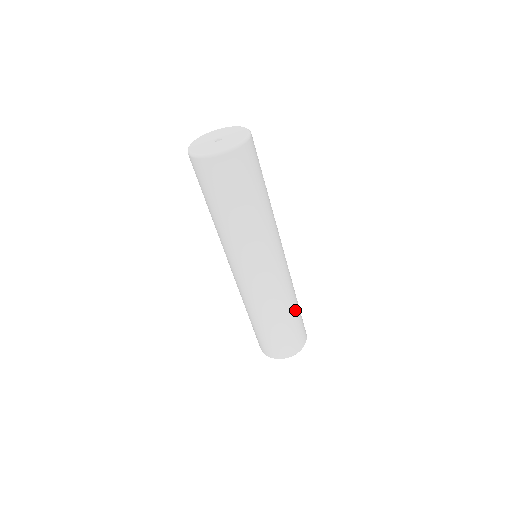
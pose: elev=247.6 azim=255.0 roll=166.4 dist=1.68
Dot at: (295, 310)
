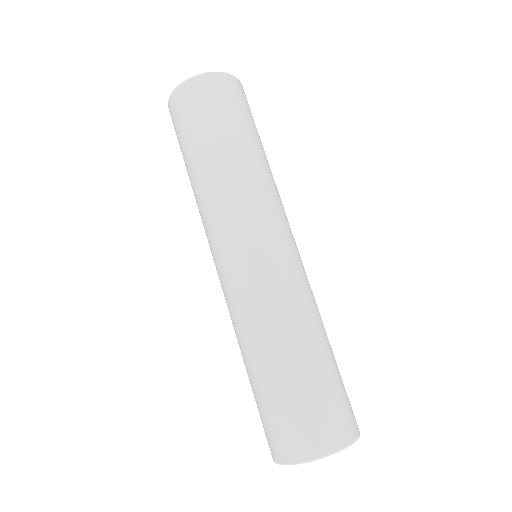
Dot at: (328, 347)
